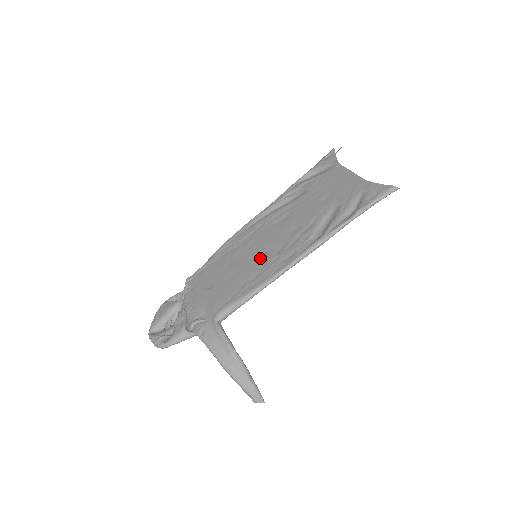
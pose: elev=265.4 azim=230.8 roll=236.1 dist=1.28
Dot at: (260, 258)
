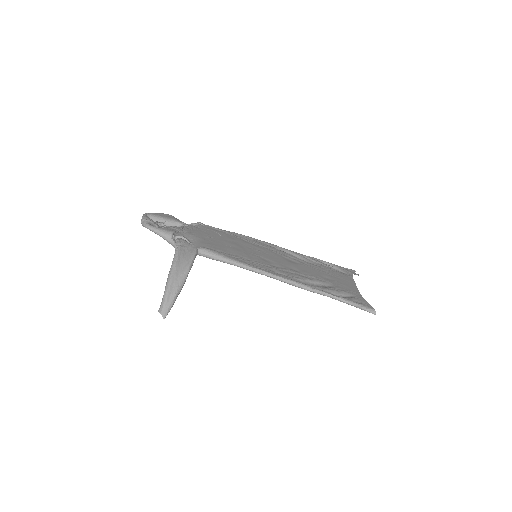
Dot at: (259, 257)
